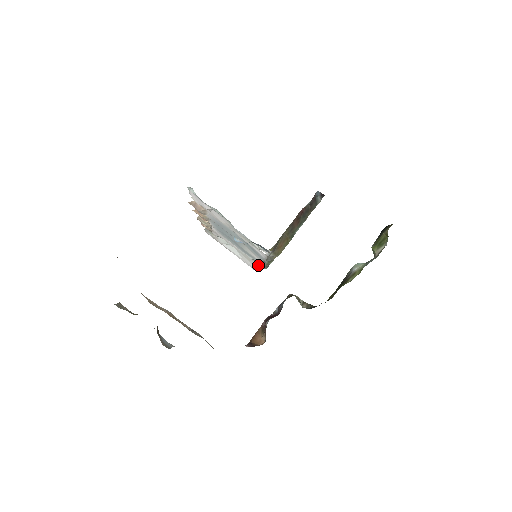
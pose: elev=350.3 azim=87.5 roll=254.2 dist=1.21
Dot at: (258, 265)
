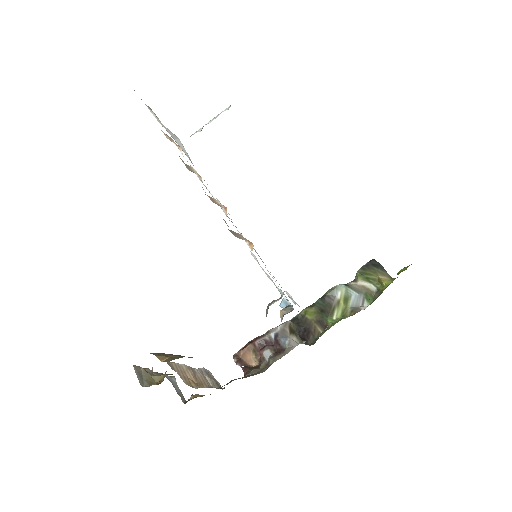
Dot at: occluded
